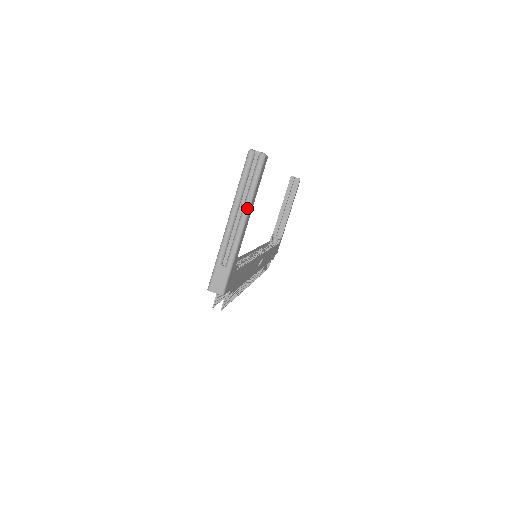
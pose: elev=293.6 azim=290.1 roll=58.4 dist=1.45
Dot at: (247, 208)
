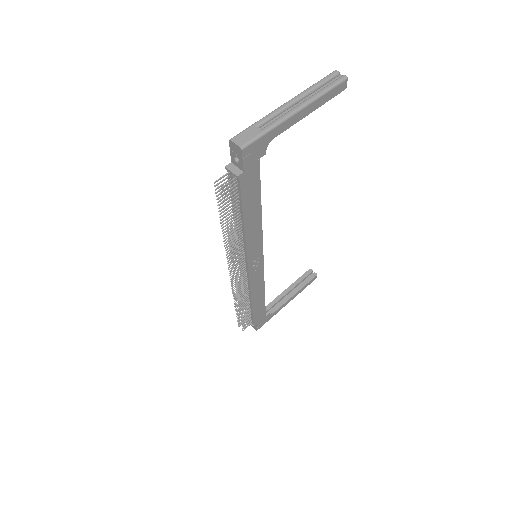
Dot at: (310, 100)
